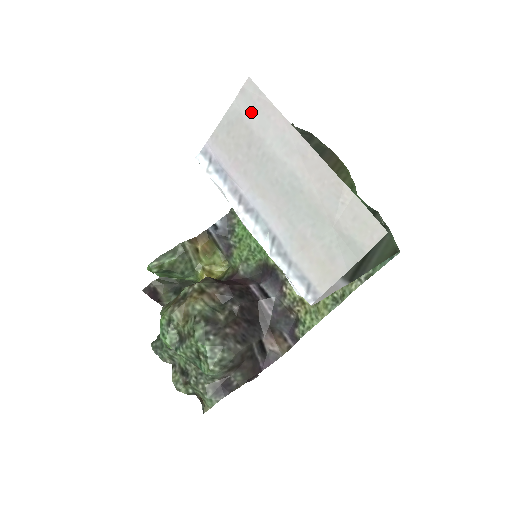
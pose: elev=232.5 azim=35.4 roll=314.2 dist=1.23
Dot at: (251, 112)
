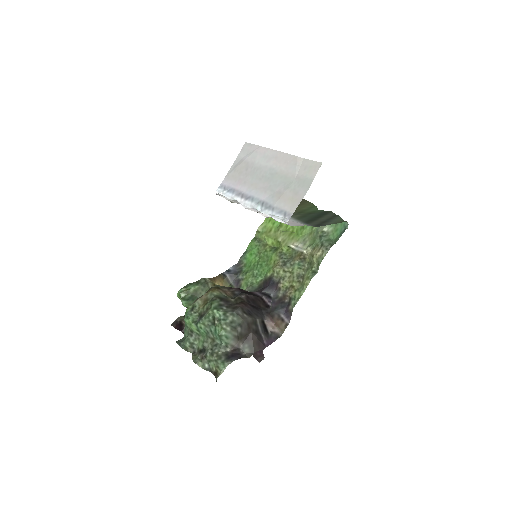
Dot at: (247, 155)
